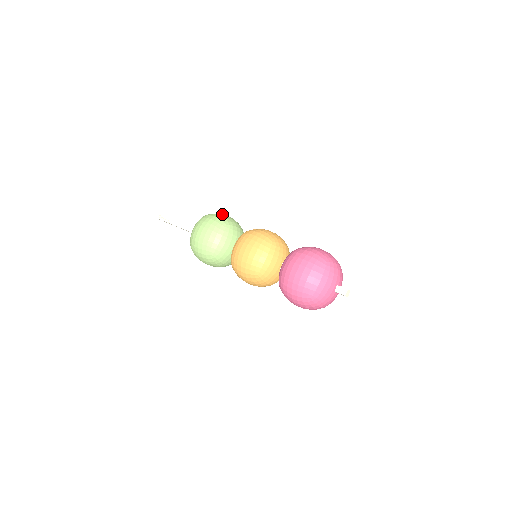
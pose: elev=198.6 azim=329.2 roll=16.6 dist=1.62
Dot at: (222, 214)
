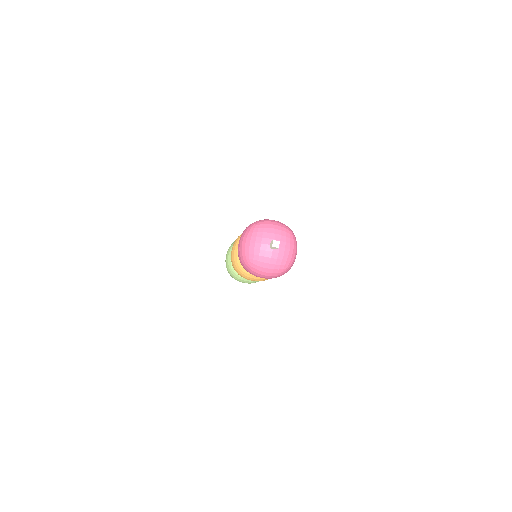
Dot at: occluded
